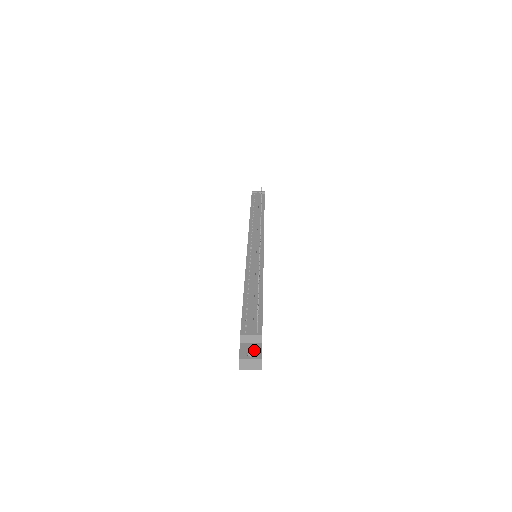
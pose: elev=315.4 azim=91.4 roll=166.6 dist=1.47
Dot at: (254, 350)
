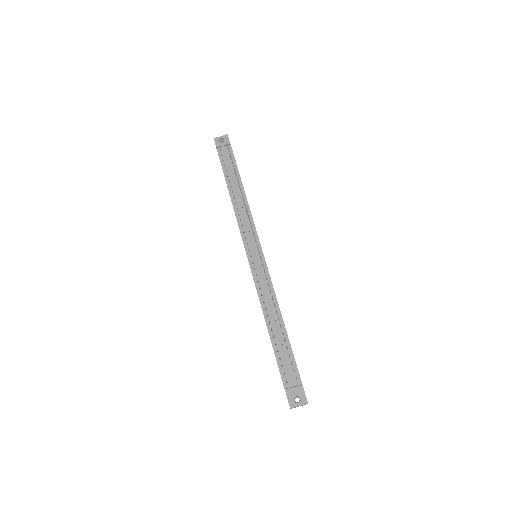
Dot at: (299, 395)
